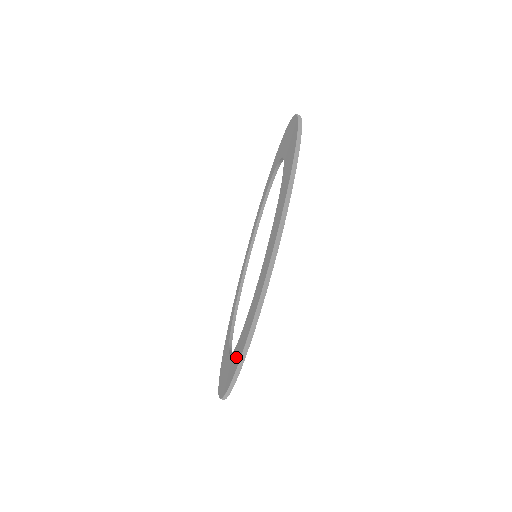
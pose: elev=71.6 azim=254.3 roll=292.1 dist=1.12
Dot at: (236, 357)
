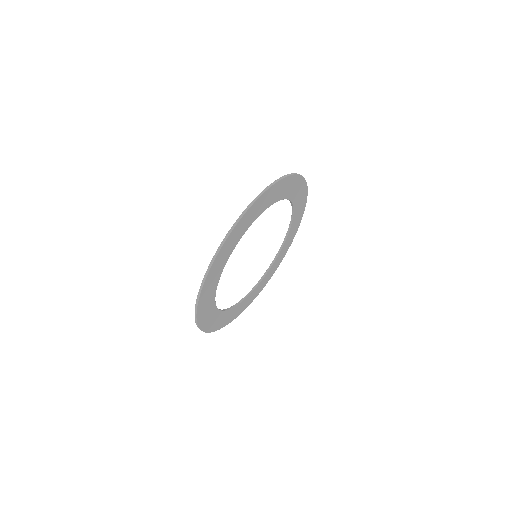
Dot at: occluded
